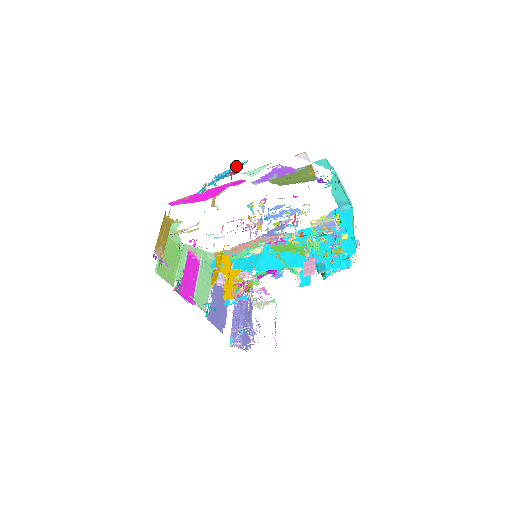
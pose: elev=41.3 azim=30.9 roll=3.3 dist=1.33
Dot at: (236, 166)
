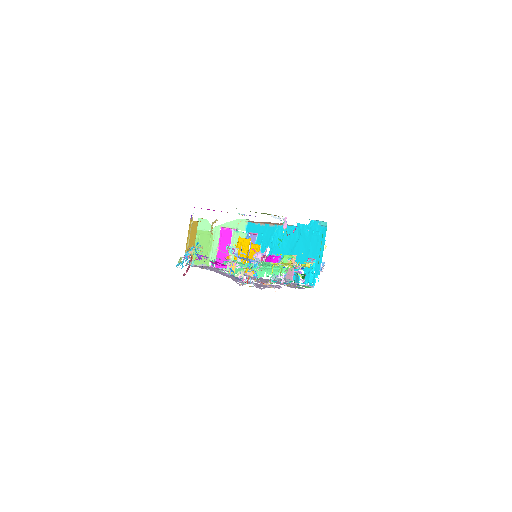
Dot at: occluded
